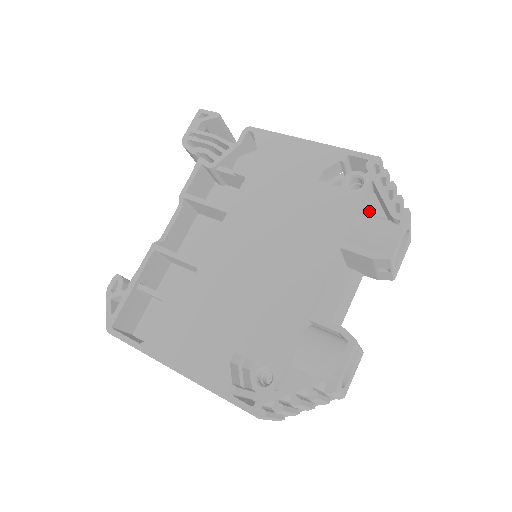
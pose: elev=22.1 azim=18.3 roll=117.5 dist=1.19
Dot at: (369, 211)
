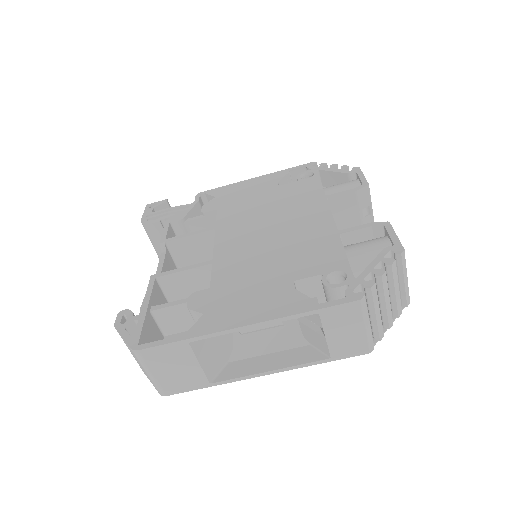
Dot at: occluded
